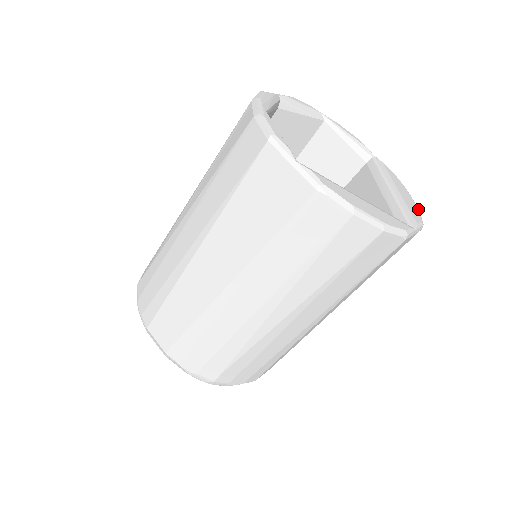
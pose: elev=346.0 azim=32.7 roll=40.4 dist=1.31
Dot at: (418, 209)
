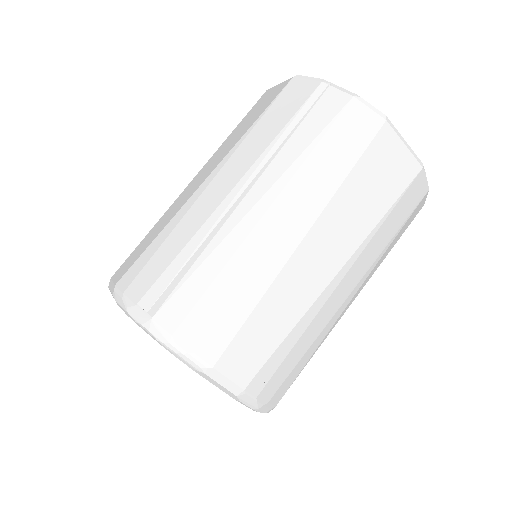
Dot at: occluded
